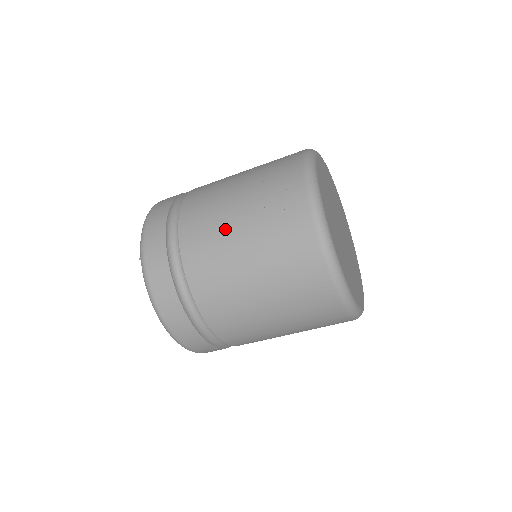
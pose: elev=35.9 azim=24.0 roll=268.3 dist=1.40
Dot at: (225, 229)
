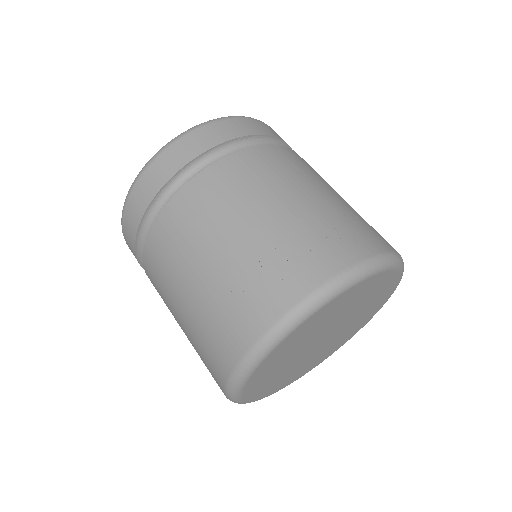
Dot at: (228, 220)
